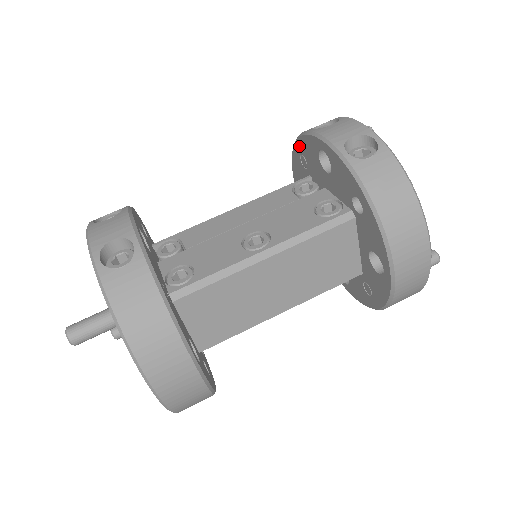
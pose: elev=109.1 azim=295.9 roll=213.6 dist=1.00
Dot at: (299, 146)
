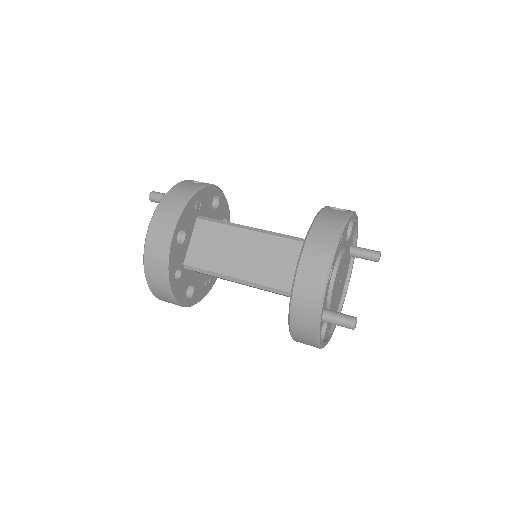
Dot at: occluded
